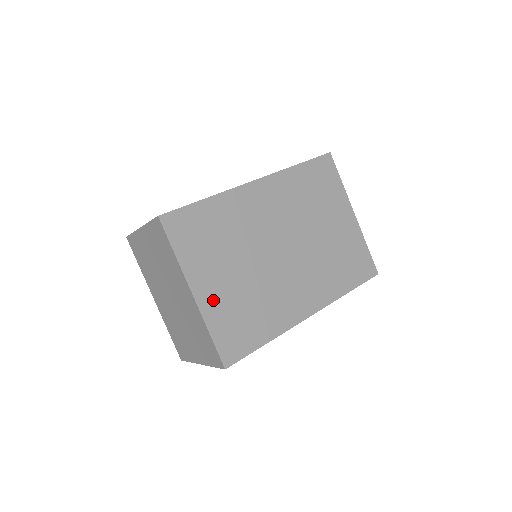
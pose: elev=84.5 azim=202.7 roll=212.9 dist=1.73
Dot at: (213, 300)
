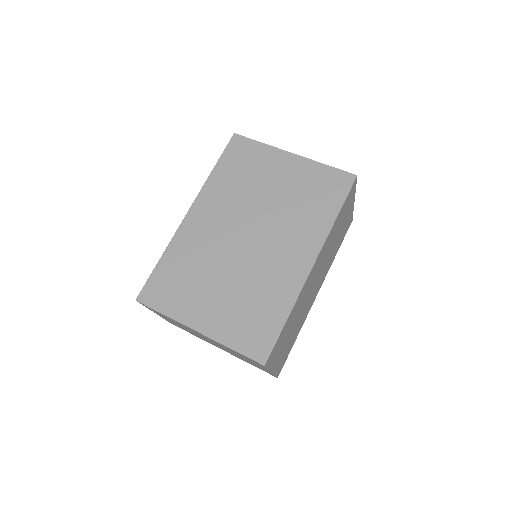
Dot at: (216, 323)
